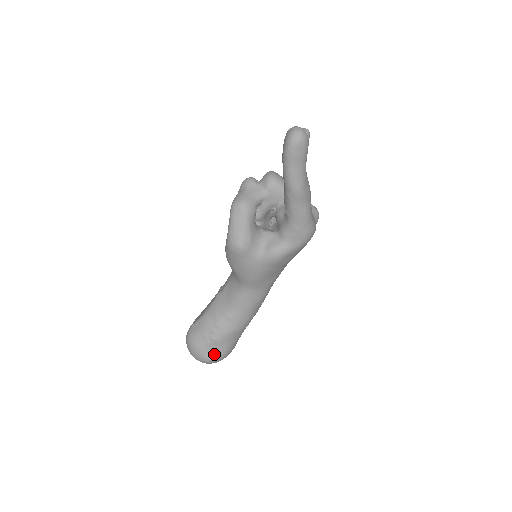
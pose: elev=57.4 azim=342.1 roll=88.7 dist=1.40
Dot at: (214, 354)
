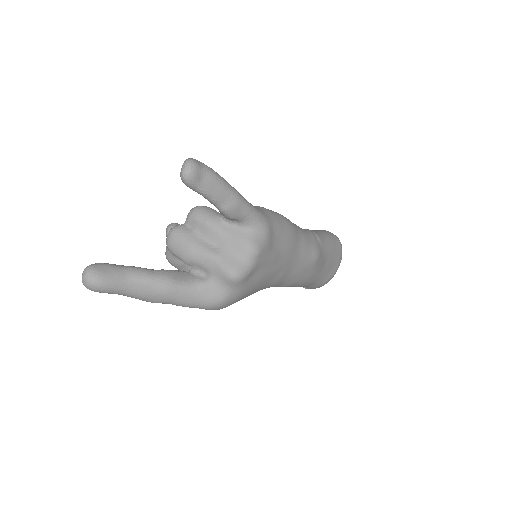
Dot at: occluded
